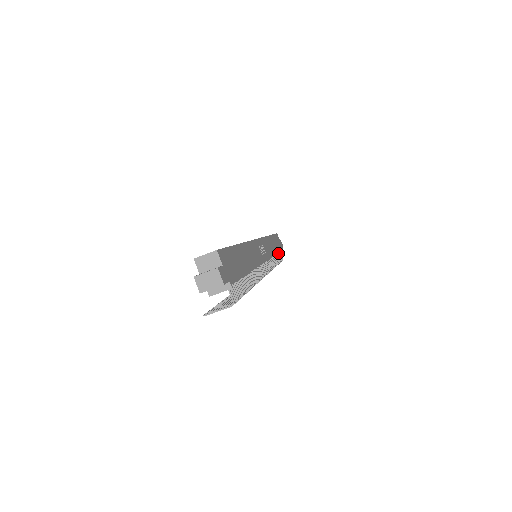
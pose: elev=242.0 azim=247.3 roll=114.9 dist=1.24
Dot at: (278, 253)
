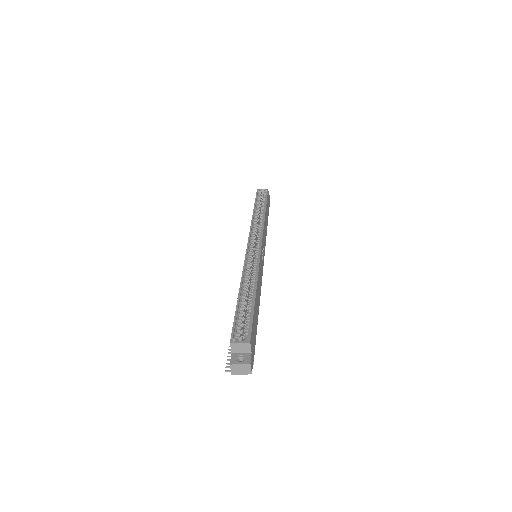
Dot at: occluded
